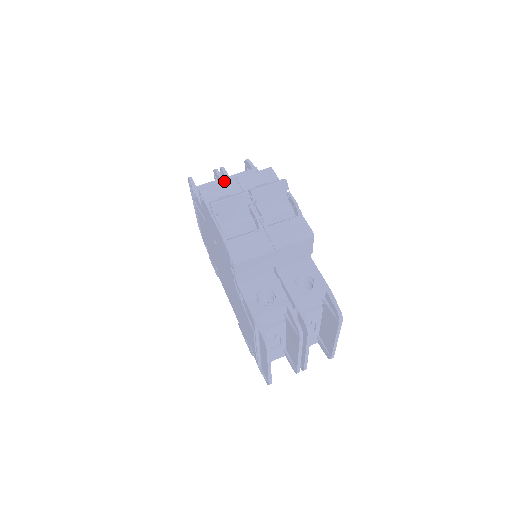
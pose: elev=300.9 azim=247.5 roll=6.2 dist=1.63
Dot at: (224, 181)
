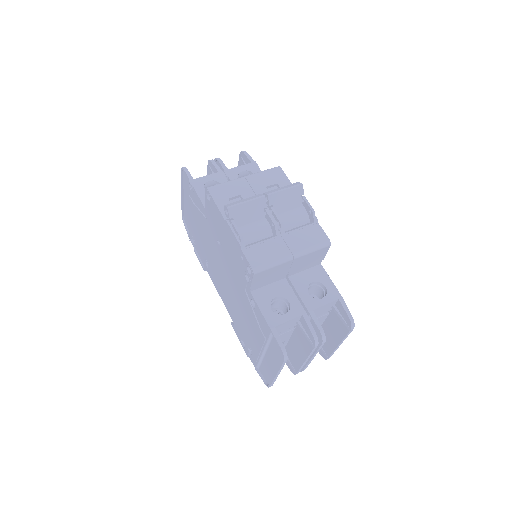
Dot at: (223, 175)
